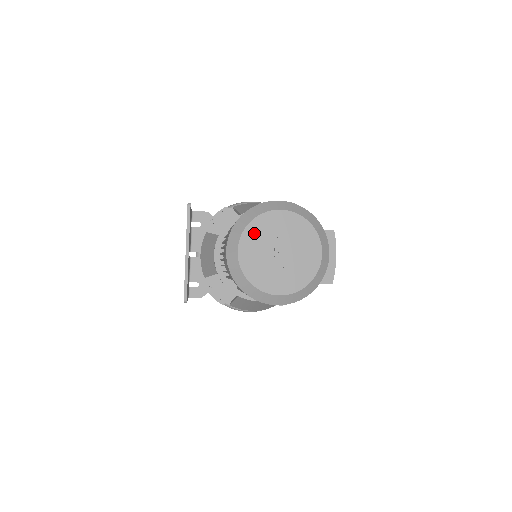
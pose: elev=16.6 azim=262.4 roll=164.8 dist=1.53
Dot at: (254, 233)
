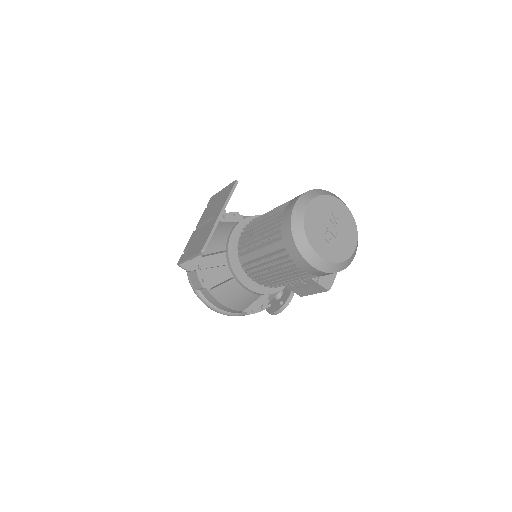
Dot at: (320, 204)
